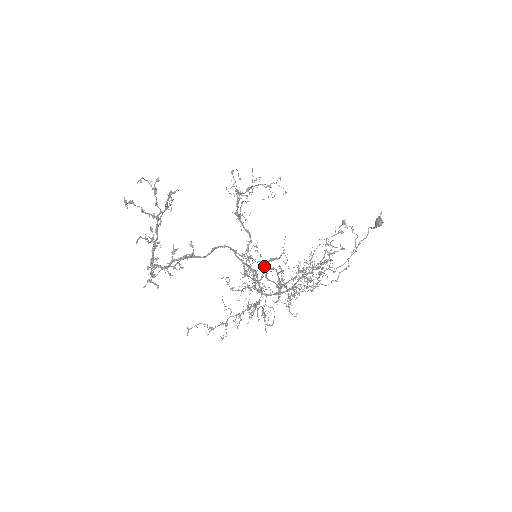
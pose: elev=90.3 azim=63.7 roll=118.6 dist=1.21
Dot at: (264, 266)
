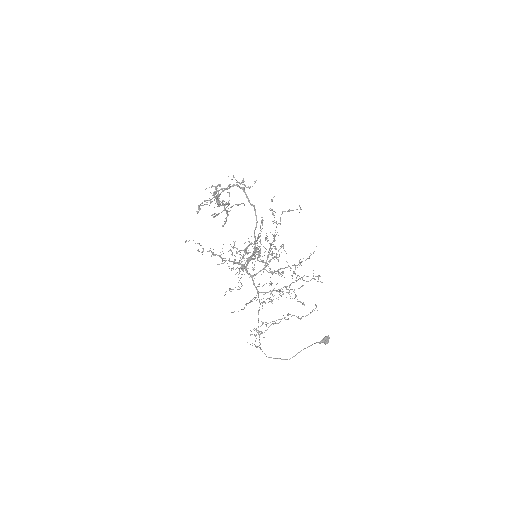
Dot at: occluded
